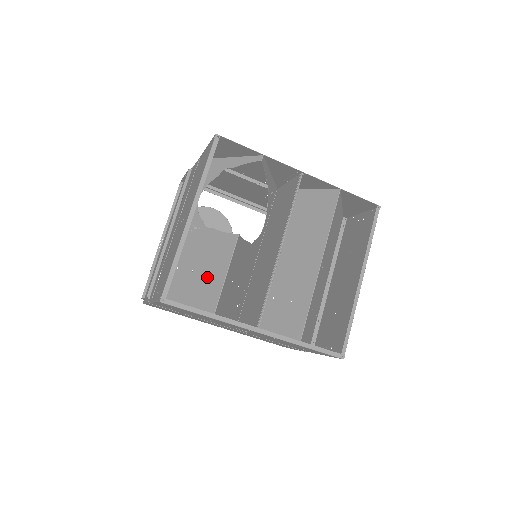
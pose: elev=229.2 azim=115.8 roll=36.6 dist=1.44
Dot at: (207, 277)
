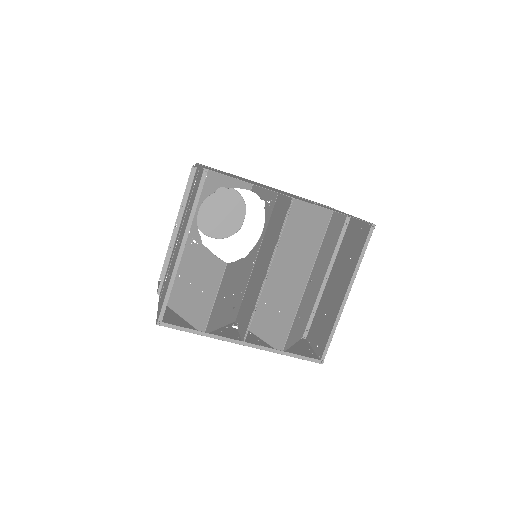
Dot at: (201, 295)
